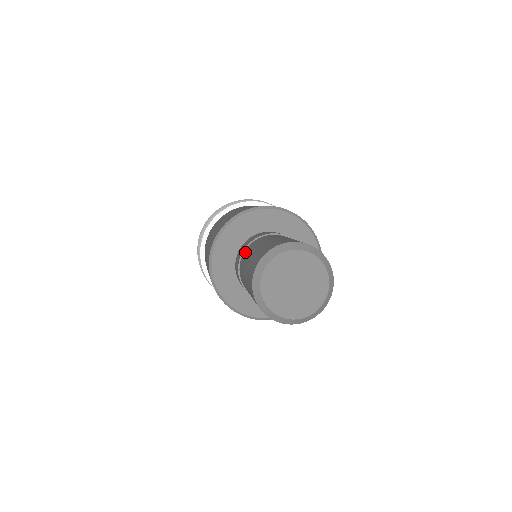
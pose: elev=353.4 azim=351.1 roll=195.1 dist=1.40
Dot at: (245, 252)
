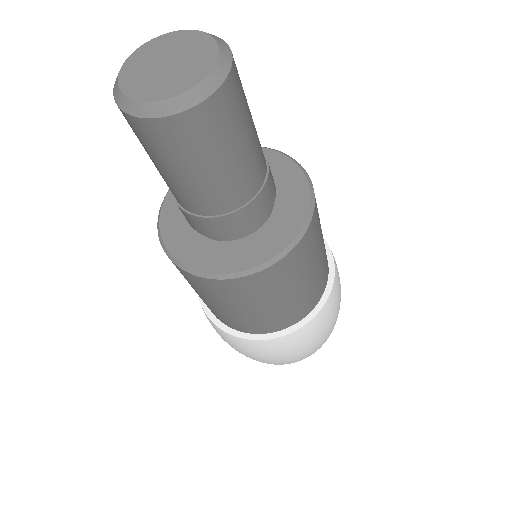
Dot at: occluded
